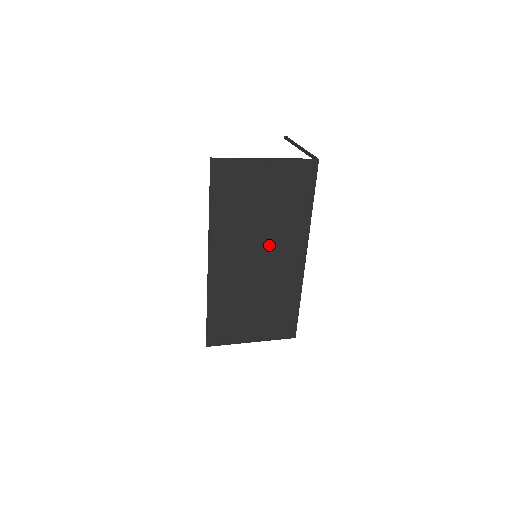
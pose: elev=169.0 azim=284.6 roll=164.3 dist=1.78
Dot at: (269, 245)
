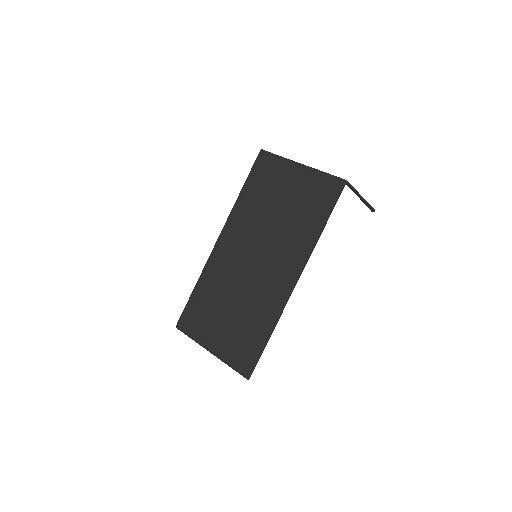
Dot at: (270, 249)
